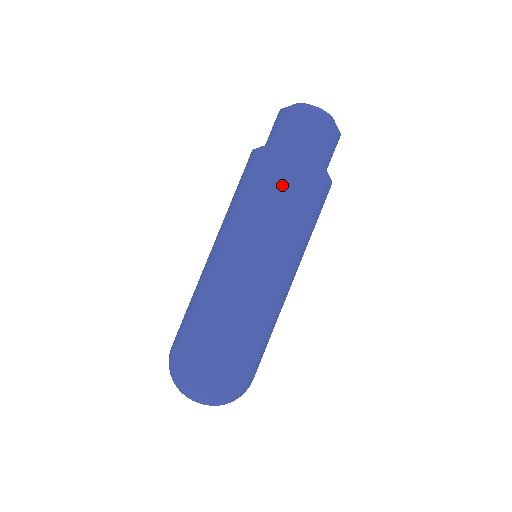
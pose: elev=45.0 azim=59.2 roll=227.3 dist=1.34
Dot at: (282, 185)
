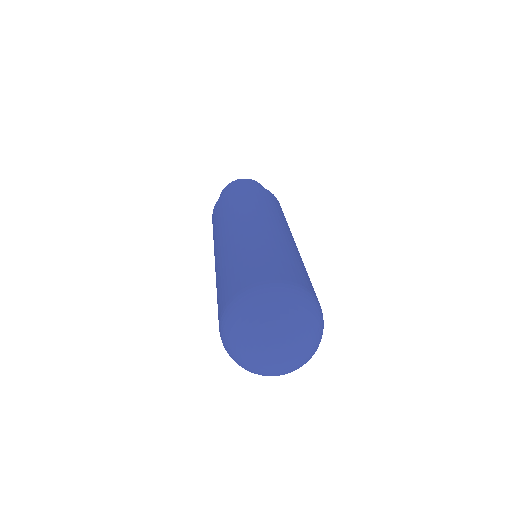
Dot at: (256, 194)
